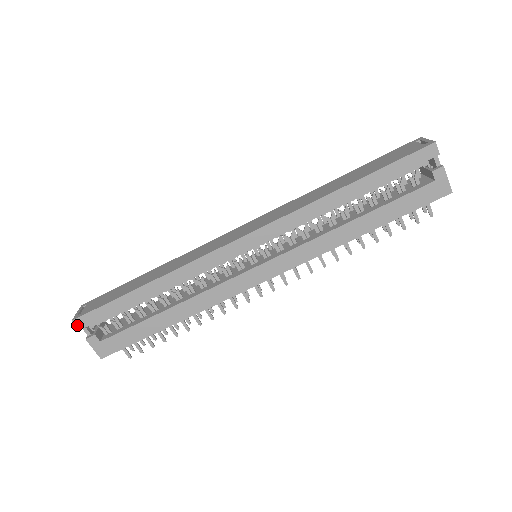
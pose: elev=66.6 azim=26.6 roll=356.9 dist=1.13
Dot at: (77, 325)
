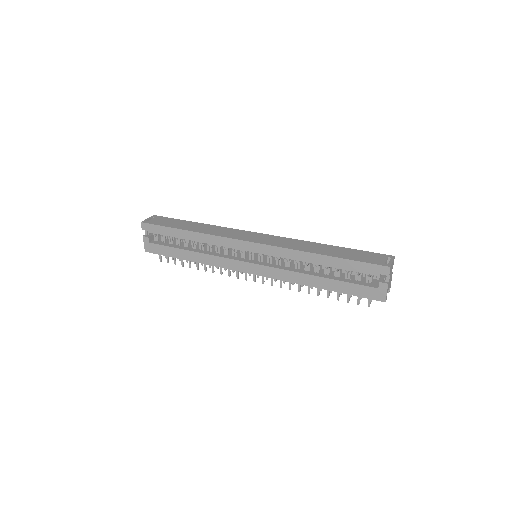
Dot at: (142, 226)
